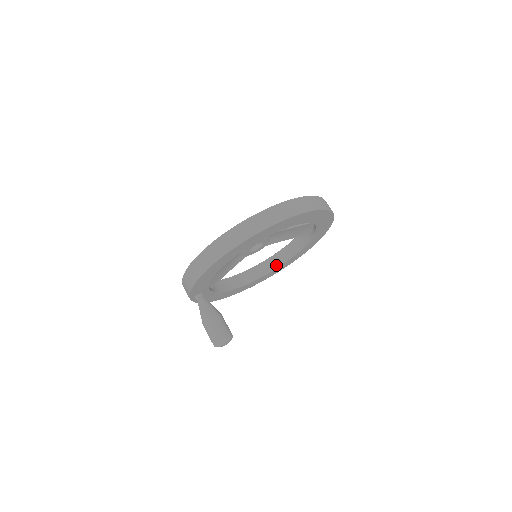
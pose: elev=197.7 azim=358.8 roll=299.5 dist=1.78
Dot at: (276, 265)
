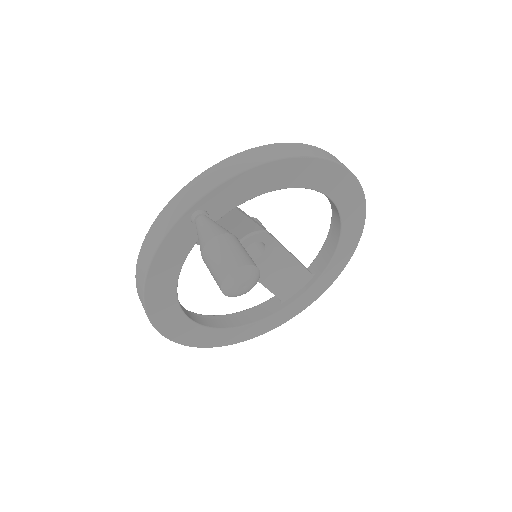
Dot at: (215, 324)
